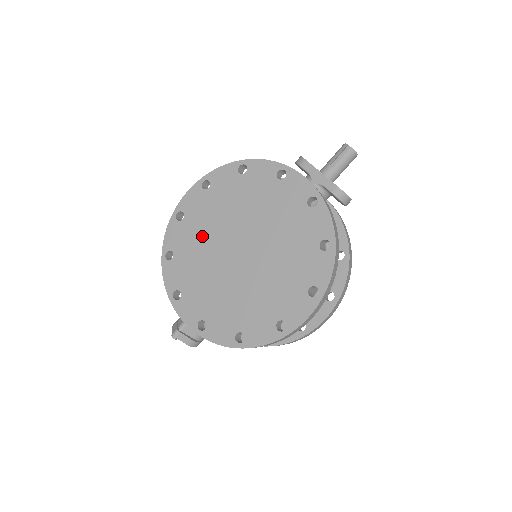
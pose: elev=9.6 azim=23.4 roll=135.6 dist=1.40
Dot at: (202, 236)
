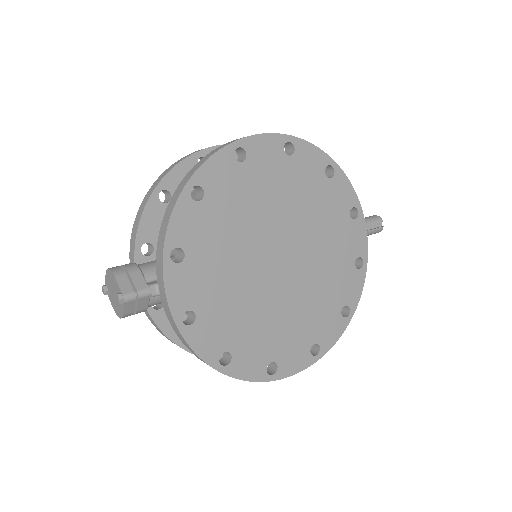
Dot at: (252, 206)
